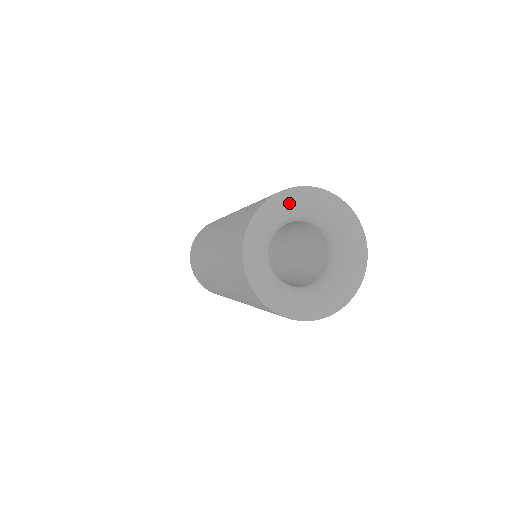
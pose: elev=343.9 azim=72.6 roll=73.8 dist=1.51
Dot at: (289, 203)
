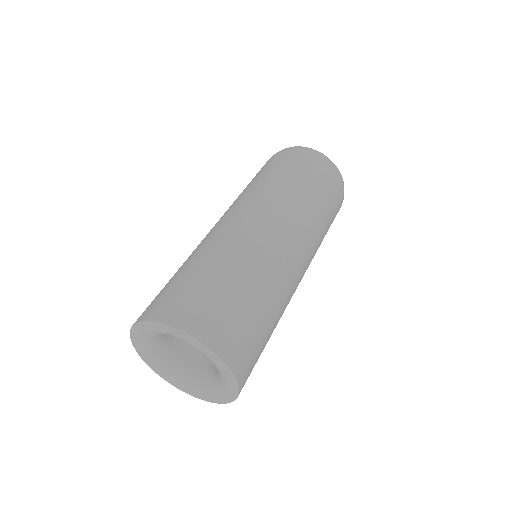
Dot at: (151, 330)
